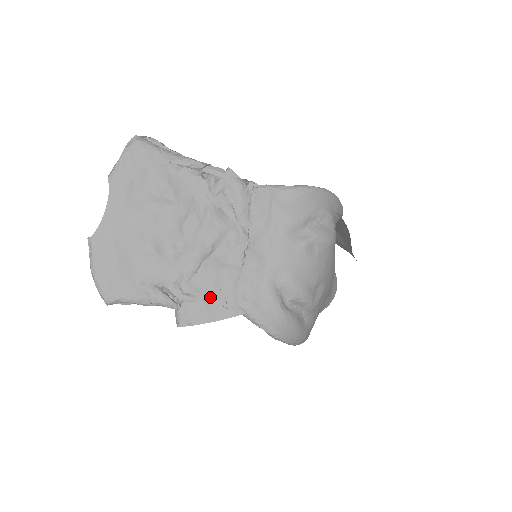
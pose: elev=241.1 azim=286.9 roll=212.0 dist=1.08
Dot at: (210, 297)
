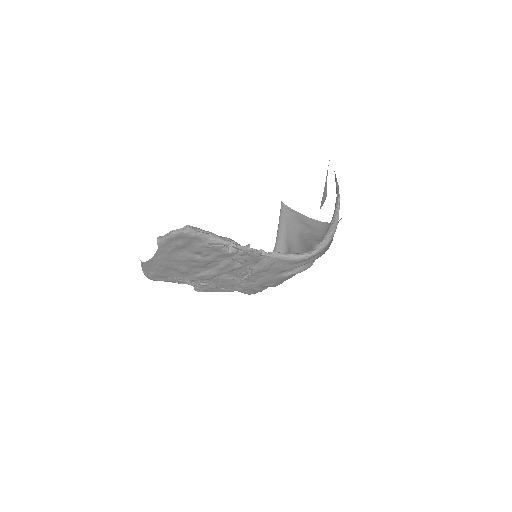
Dot at: (217, 286)
